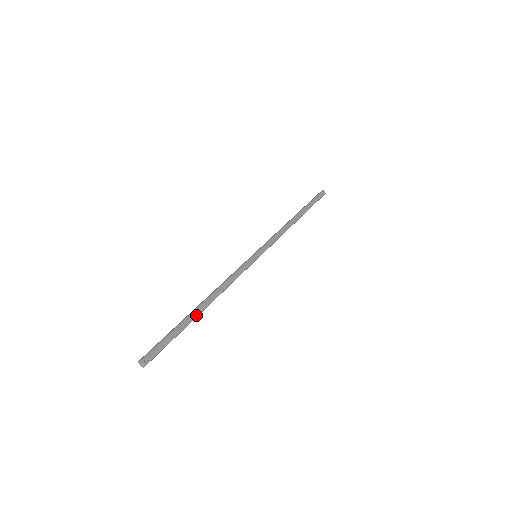
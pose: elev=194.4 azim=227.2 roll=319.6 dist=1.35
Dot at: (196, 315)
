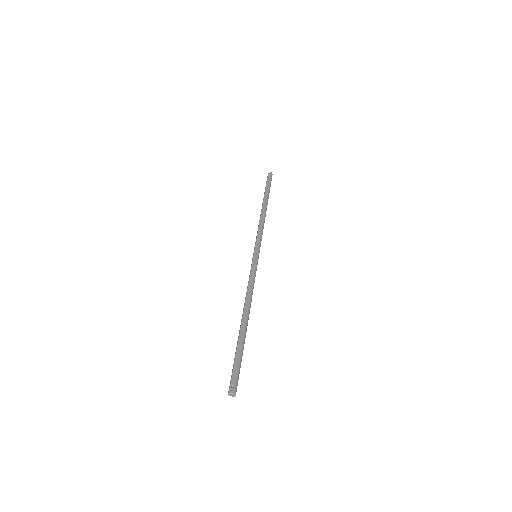
Dot at: (243, 330)
